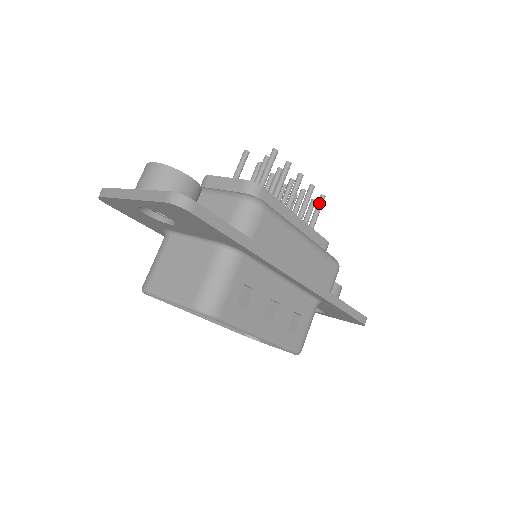
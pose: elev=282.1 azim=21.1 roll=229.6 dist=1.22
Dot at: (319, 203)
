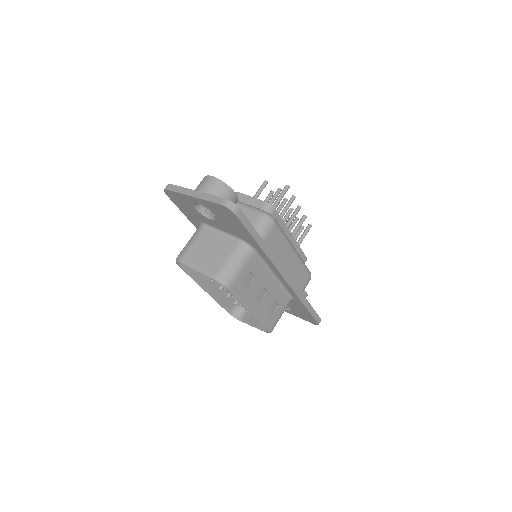
Dot at: (307, 230)
